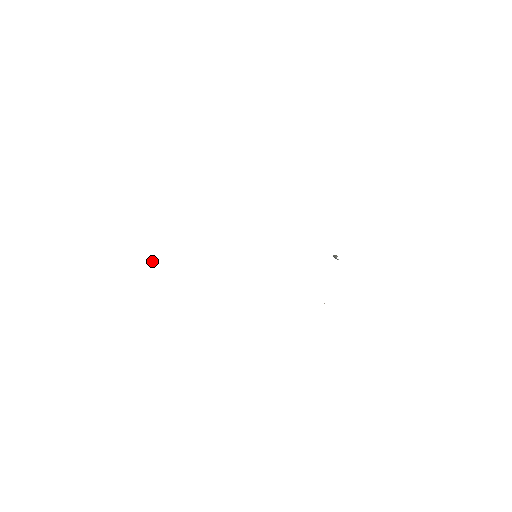
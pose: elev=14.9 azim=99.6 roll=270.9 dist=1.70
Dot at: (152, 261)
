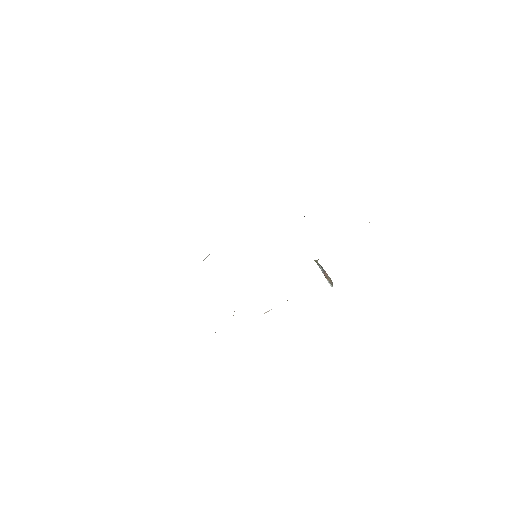
Dot at: (207, 256)
